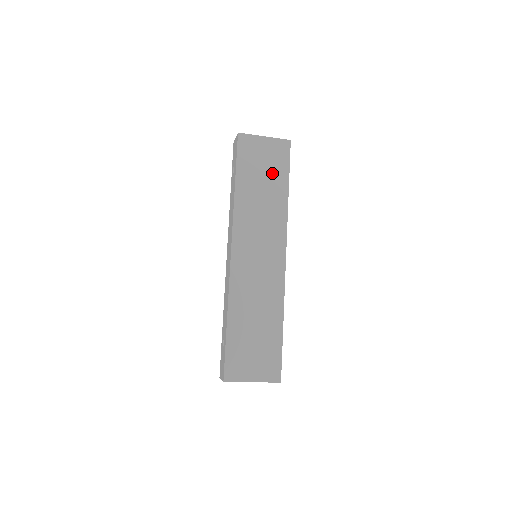
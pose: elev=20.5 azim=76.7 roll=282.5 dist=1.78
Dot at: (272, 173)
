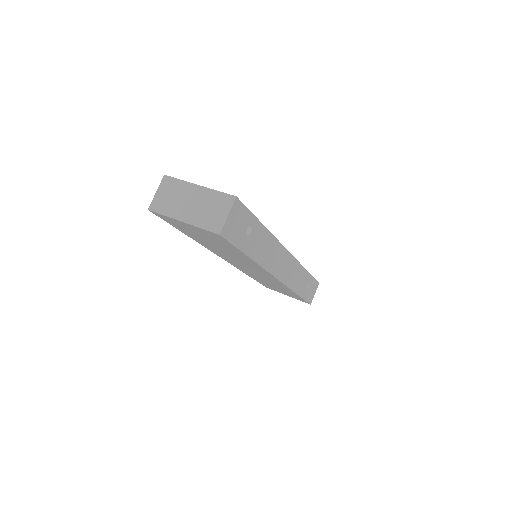
Dot at: (220, 244)
